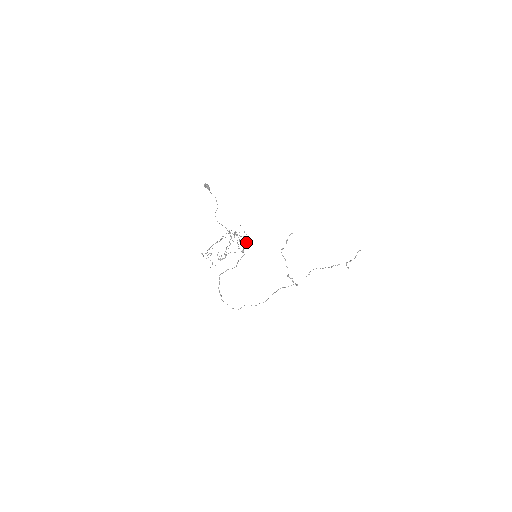
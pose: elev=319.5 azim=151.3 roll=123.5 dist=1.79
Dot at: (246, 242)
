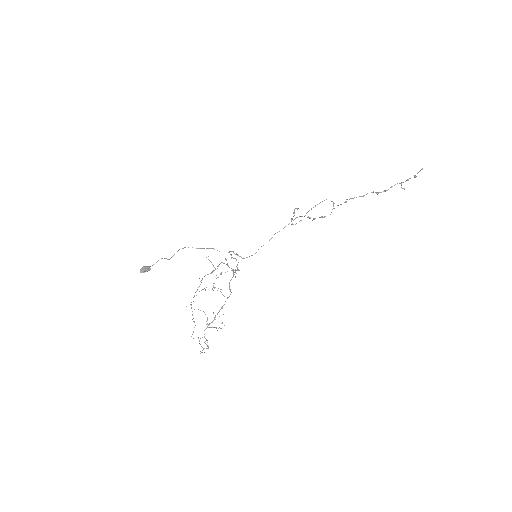
Dot at: (233, 273)
